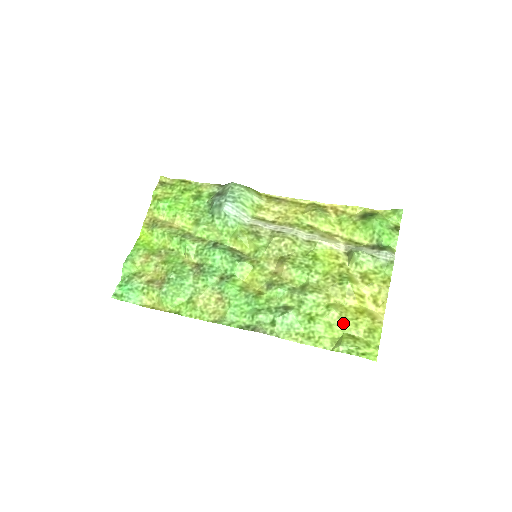
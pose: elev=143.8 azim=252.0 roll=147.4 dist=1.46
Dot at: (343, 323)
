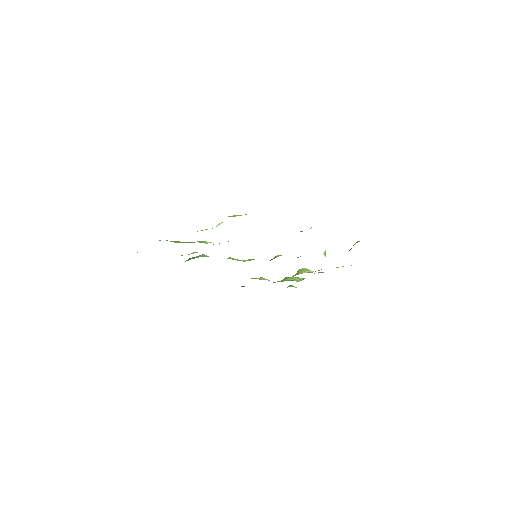
Dot at: occluded
